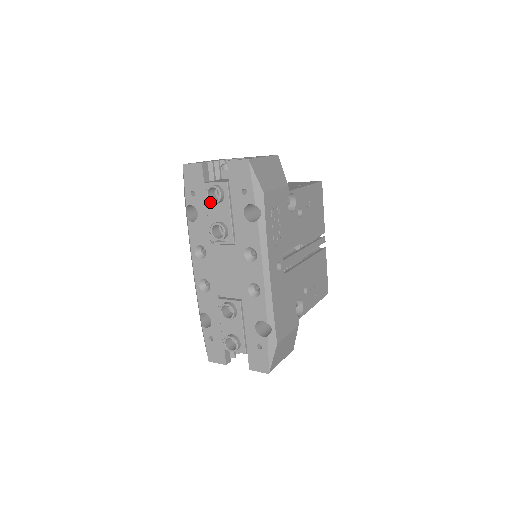
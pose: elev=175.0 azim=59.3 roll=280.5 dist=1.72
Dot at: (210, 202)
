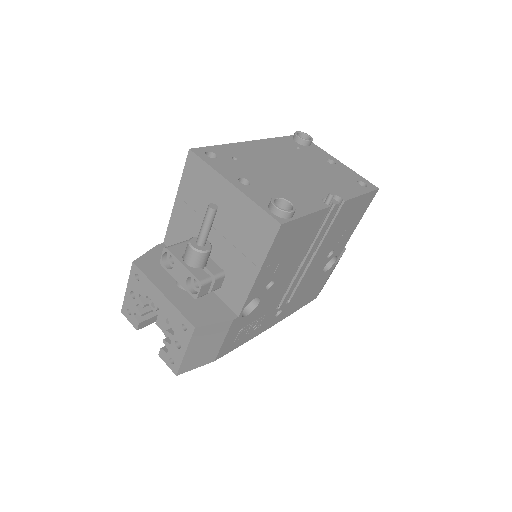
Dot at: occluded
